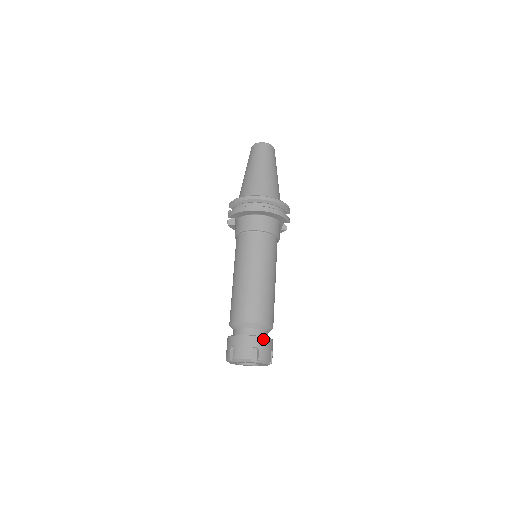
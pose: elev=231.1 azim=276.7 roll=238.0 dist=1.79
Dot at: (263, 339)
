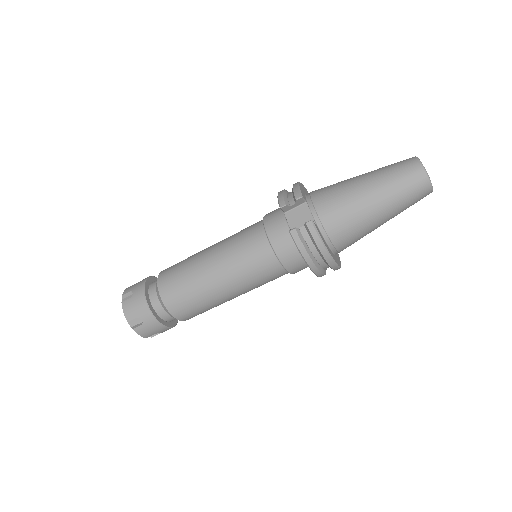
Dot at: occluded
